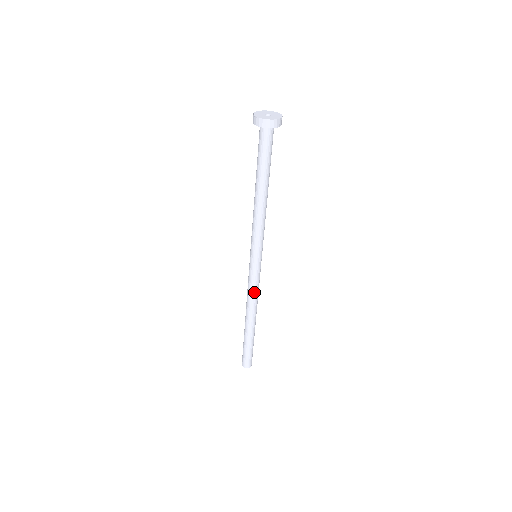
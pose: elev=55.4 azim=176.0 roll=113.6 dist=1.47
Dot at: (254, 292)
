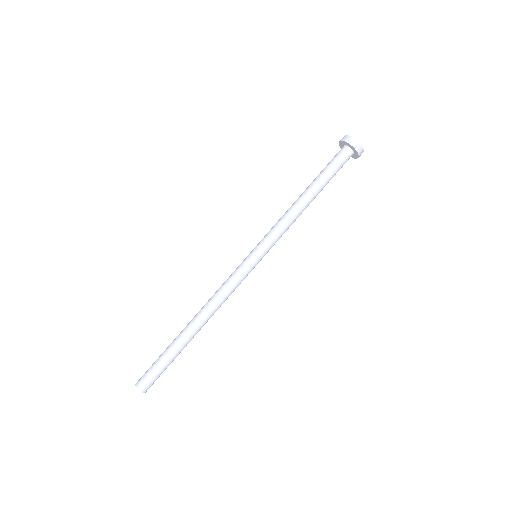
Dot at: (226, 291)
